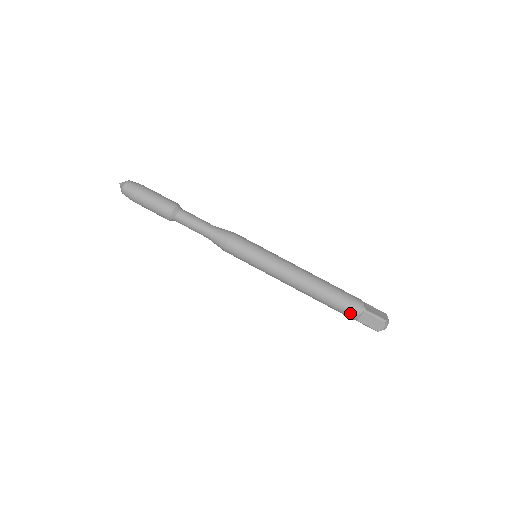
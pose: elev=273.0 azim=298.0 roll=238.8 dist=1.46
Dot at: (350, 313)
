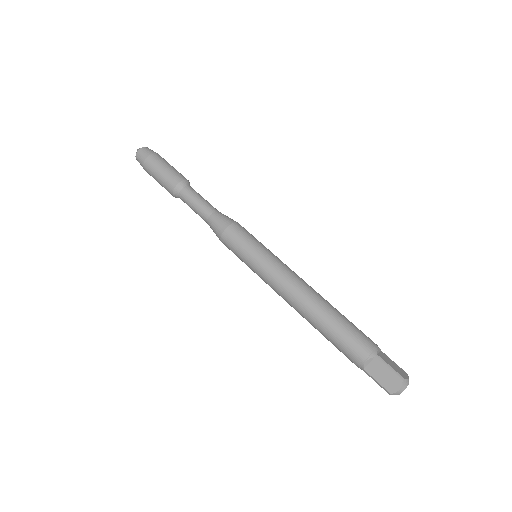
Dot at: (355, 354)
